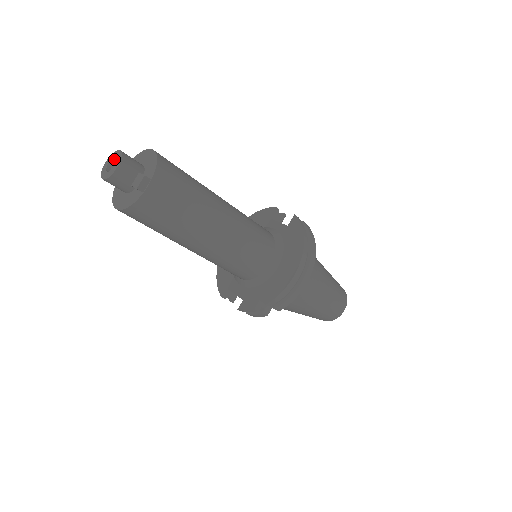
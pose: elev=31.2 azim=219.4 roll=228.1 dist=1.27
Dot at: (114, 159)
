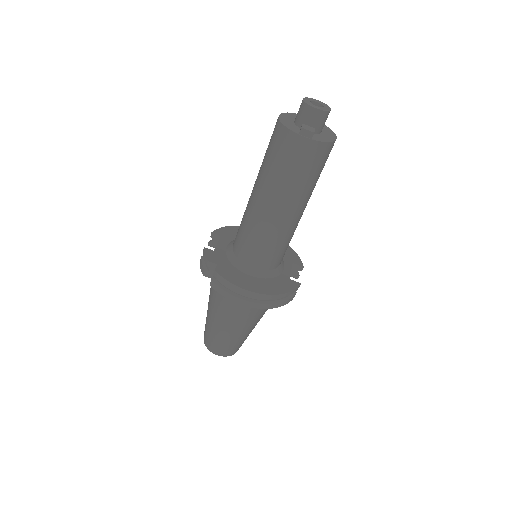
Dot at: (322, 106)
